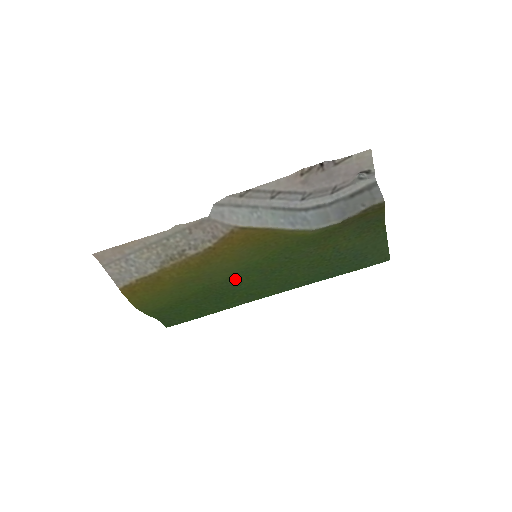
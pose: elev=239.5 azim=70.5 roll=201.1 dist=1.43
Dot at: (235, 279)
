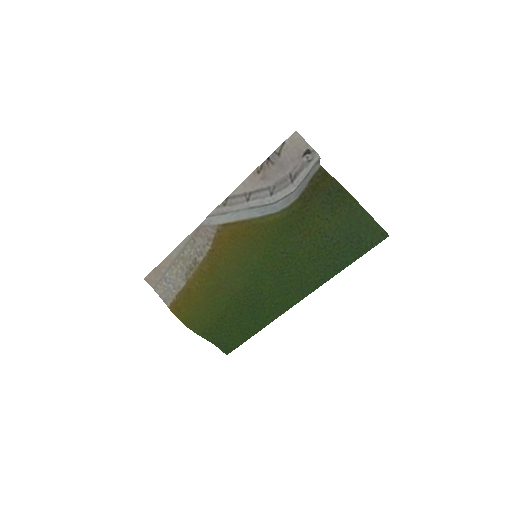
Dot at: (253, 286)
